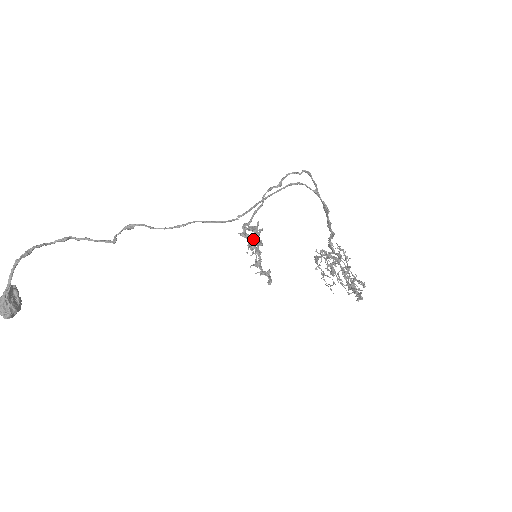
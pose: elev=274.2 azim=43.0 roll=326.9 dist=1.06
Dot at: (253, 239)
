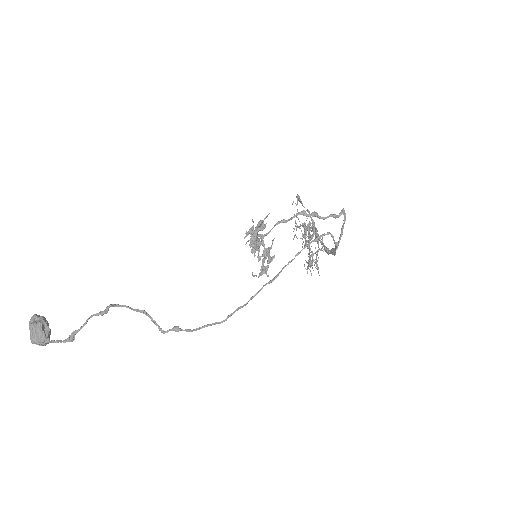
Dot at: (263, 262)
